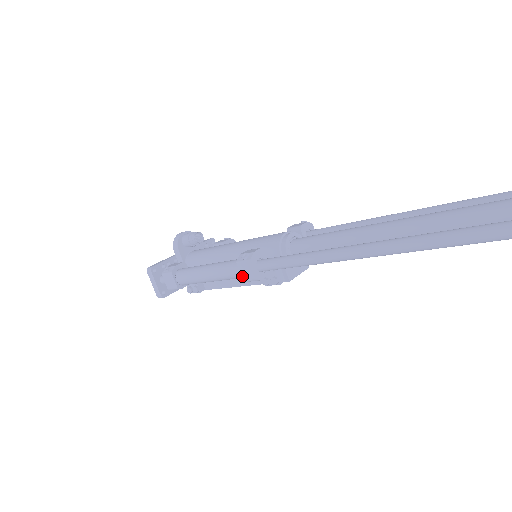
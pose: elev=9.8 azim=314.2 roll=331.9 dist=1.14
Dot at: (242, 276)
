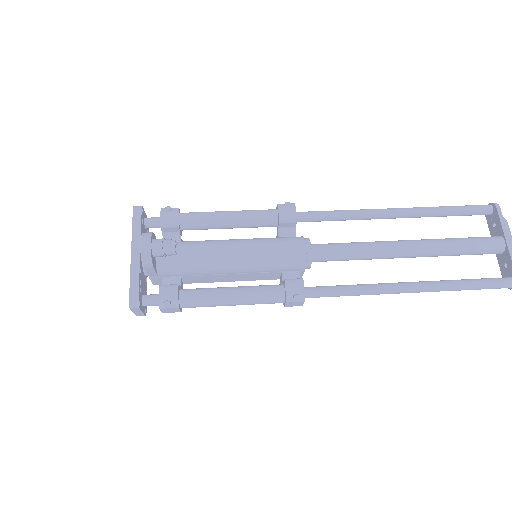
Dot at: (286, 306)
